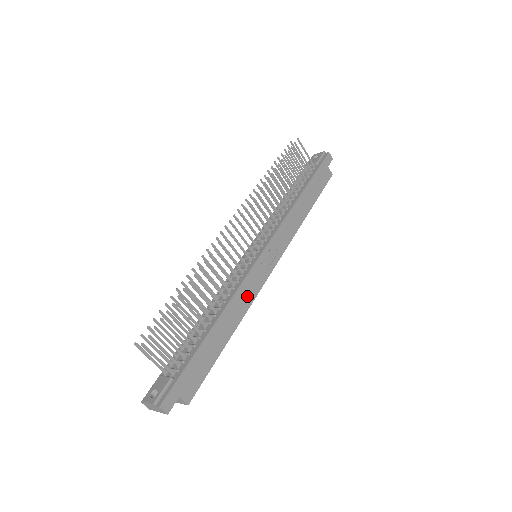
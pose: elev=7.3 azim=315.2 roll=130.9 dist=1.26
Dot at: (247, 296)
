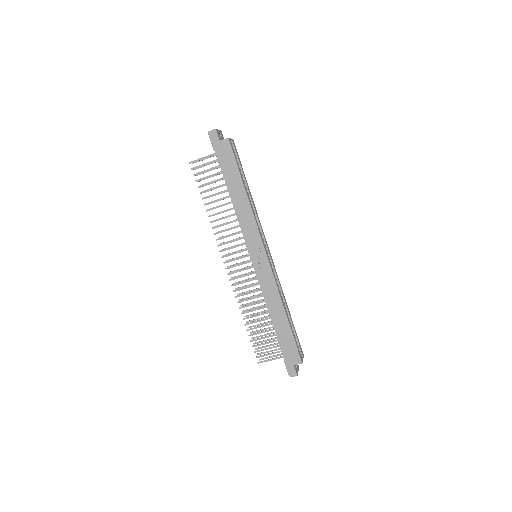
Dot at: (271, 289)
